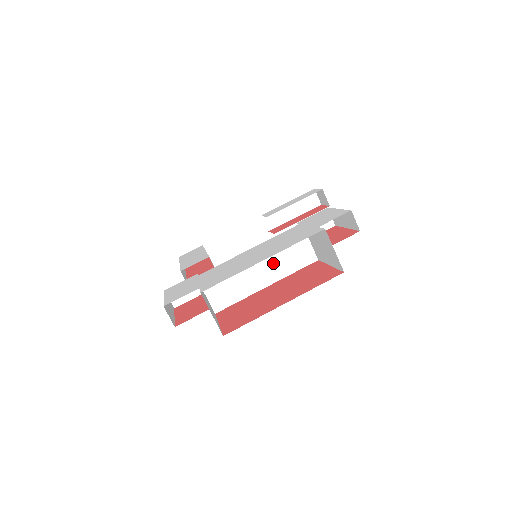
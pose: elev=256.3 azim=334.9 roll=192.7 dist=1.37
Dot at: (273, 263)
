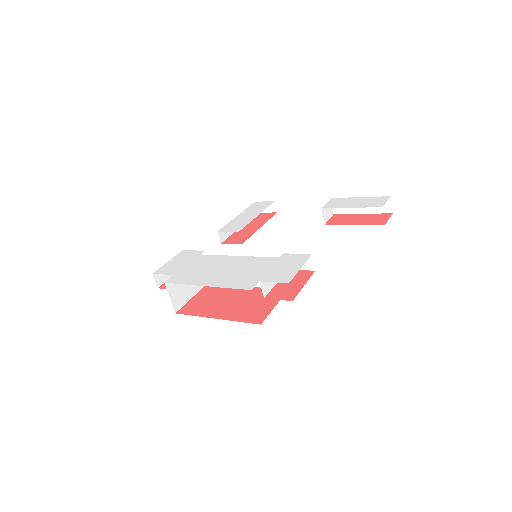
Dot at: occluded
